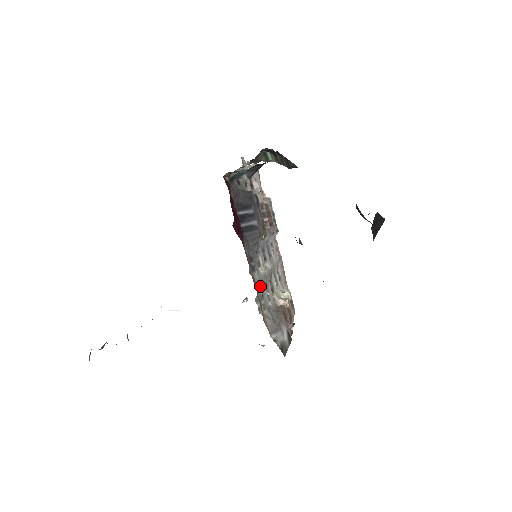
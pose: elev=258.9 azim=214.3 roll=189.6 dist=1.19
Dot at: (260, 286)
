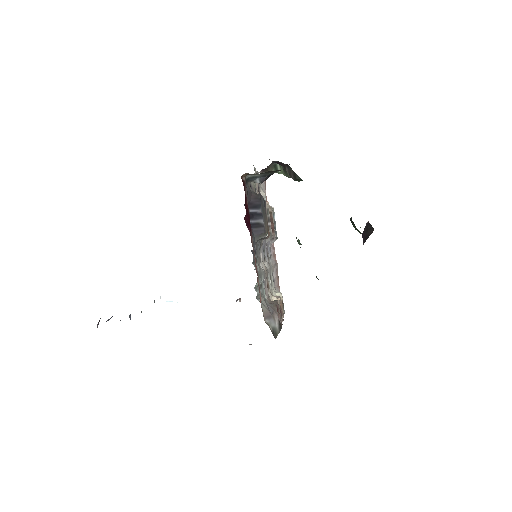
Dot at: (260, 276)
